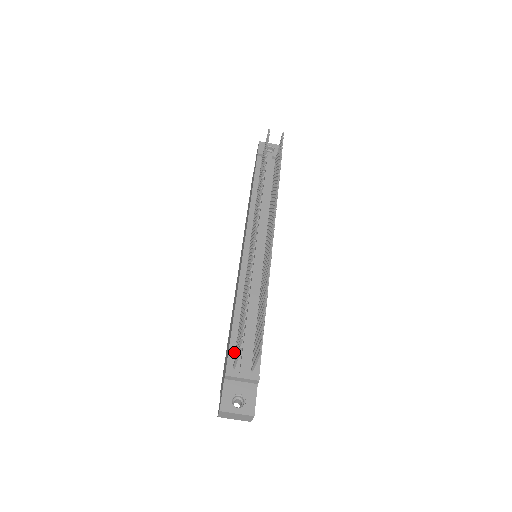
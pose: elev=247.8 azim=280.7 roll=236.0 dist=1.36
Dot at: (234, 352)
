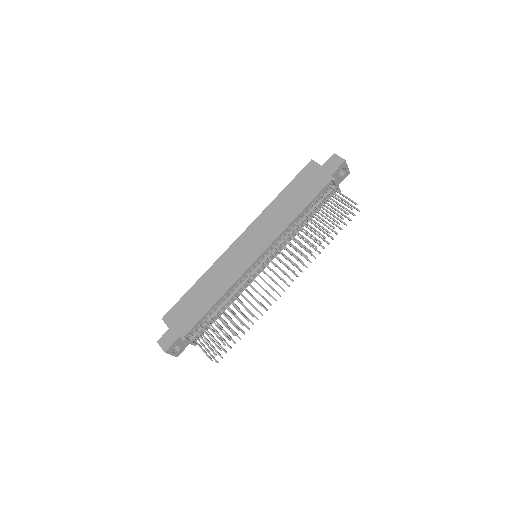
Dot at: (197, 326)
